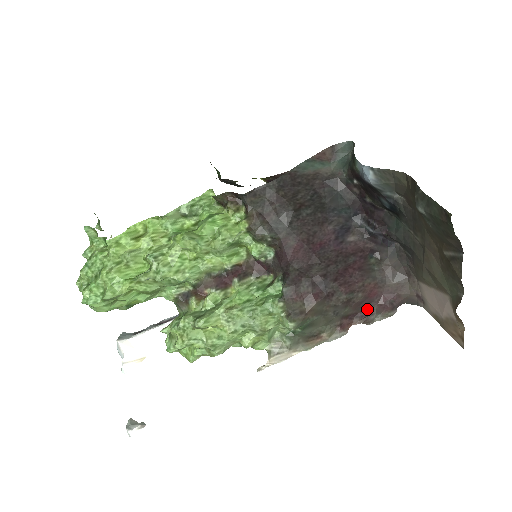
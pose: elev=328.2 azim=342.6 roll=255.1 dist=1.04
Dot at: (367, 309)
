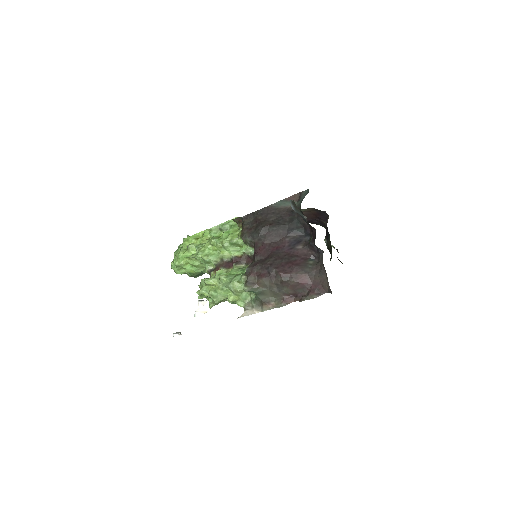
Dot at: (302, 292)
